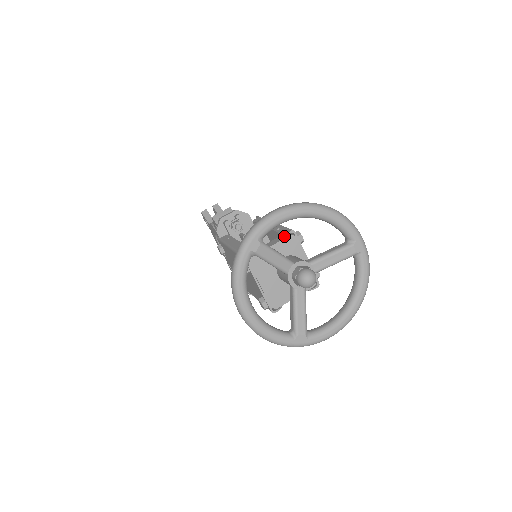
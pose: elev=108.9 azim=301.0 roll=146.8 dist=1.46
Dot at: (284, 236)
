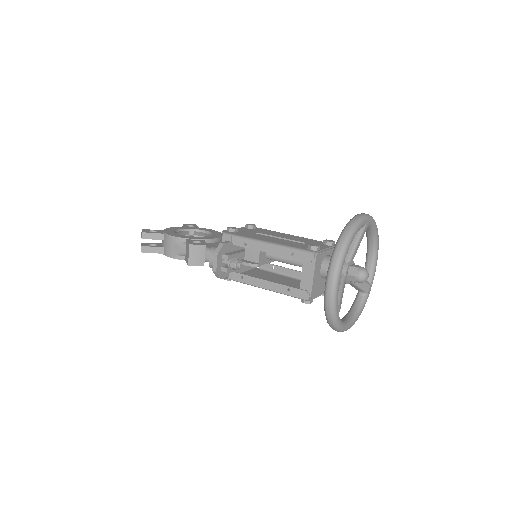
Dot at: (310, 261)
